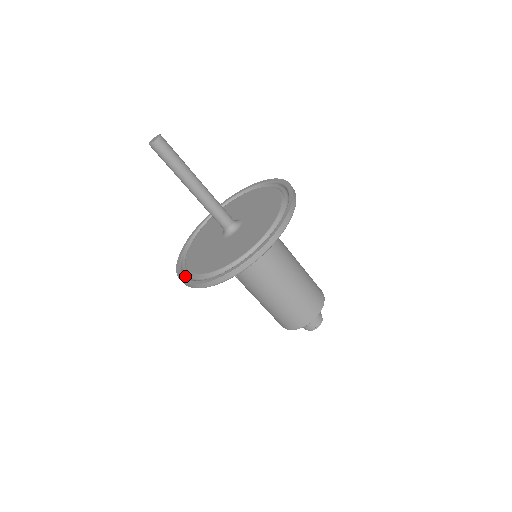
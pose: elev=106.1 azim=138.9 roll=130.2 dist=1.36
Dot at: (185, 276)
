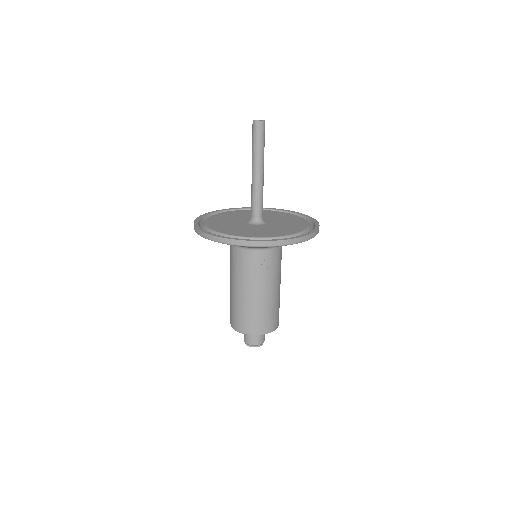
Dot at: (271, 240)
